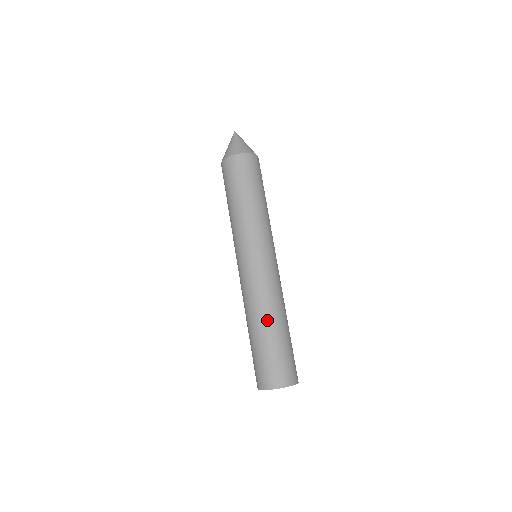
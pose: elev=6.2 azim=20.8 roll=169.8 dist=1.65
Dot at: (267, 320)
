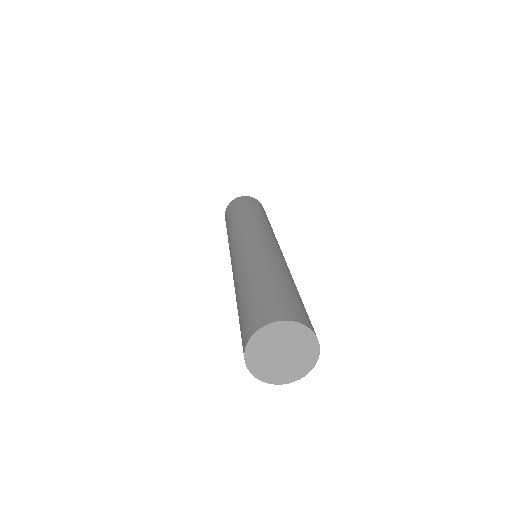
Dot at: (261, 269)
